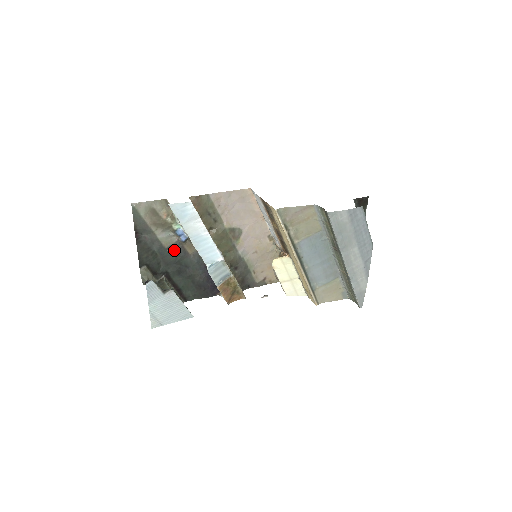
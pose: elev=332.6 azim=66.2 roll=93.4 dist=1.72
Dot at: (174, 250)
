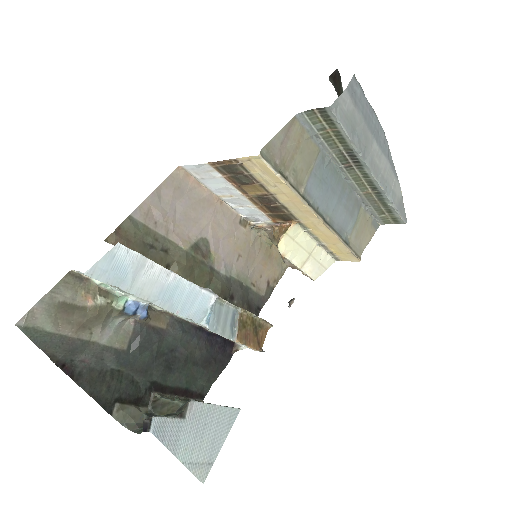
Dot at: (140, 342)
